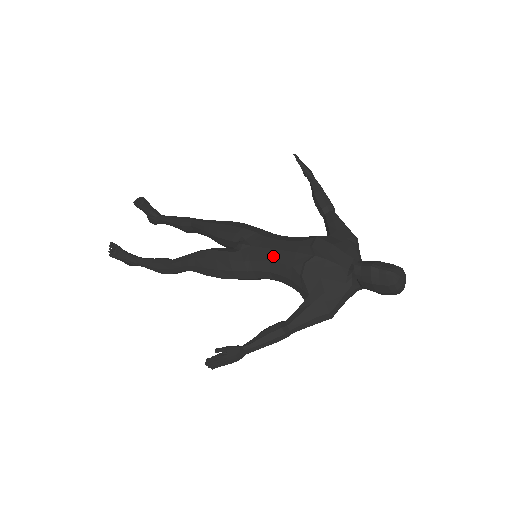
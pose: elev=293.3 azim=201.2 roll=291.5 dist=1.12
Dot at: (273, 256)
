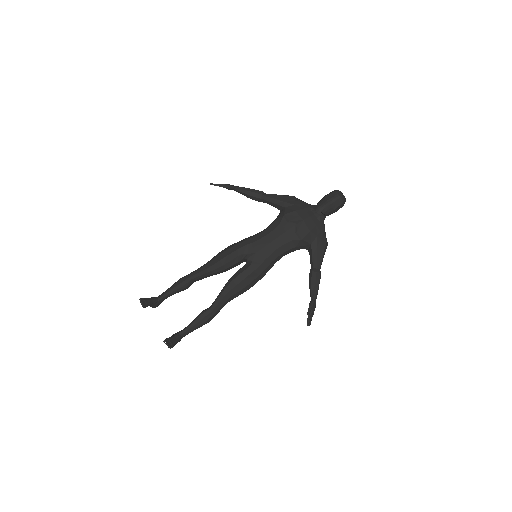
Dot at: (275, 246)
